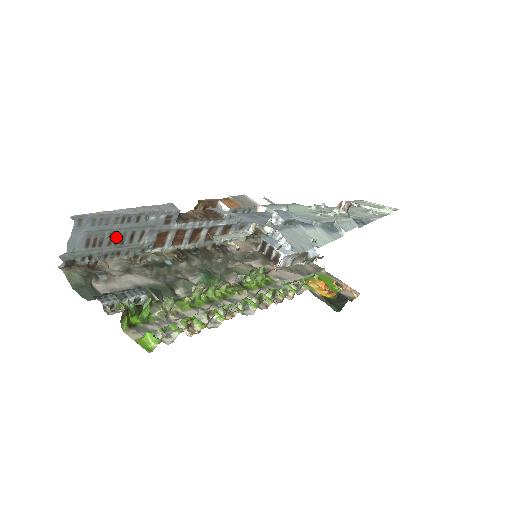
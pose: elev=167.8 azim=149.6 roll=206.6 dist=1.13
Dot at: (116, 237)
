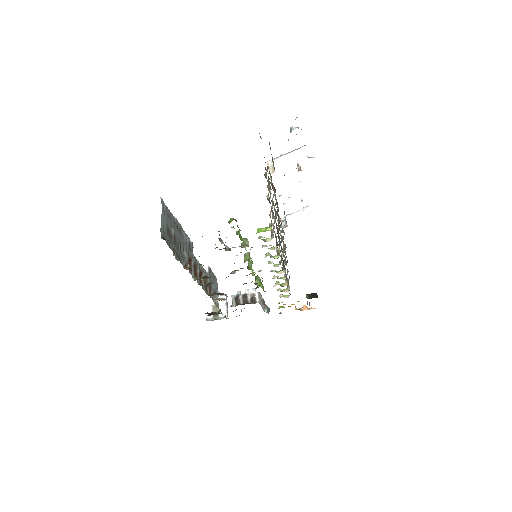
Dot at: (175, 239)
